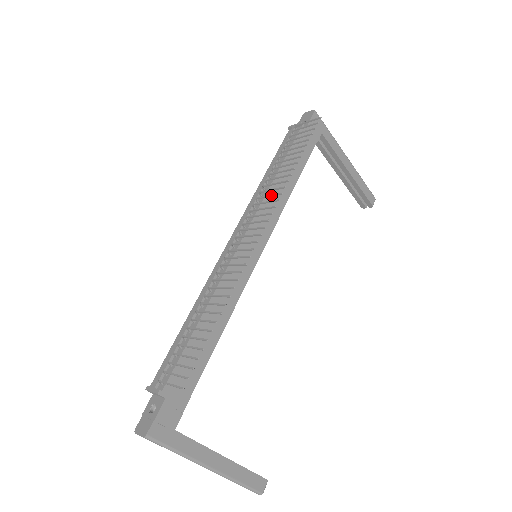
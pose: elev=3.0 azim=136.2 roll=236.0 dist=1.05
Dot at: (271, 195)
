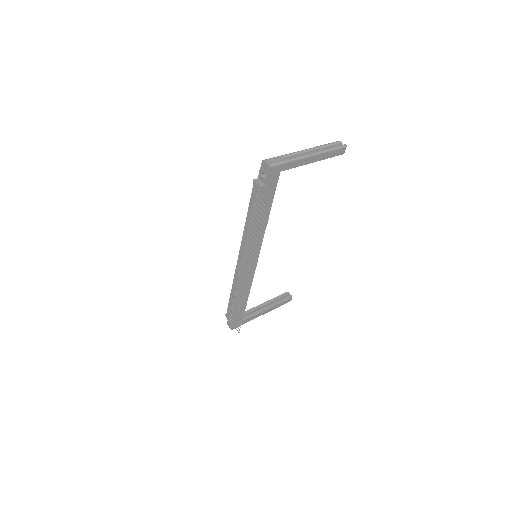
Dot at: occluded
